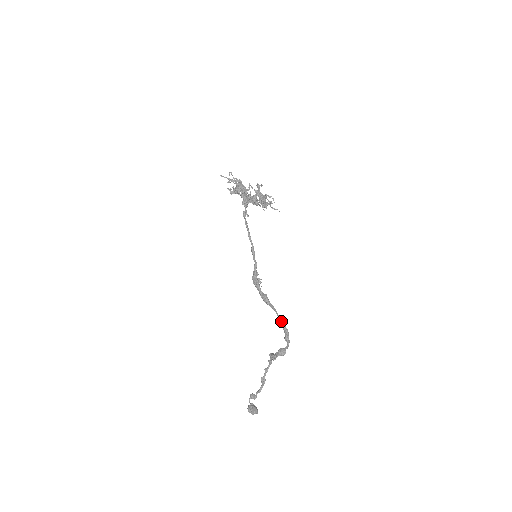
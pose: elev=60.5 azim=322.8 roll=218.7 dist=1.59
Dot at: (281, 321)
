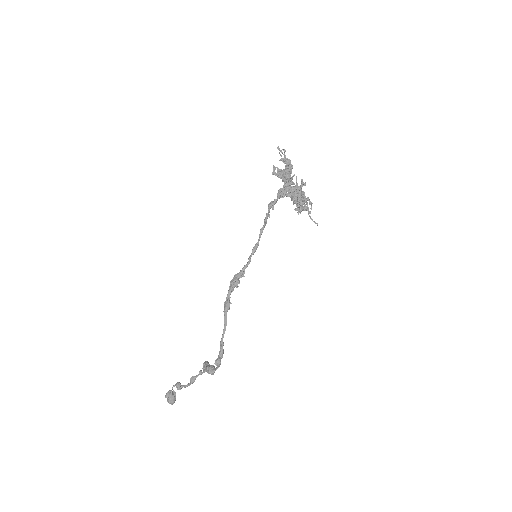
Dot at: (222, 340)
